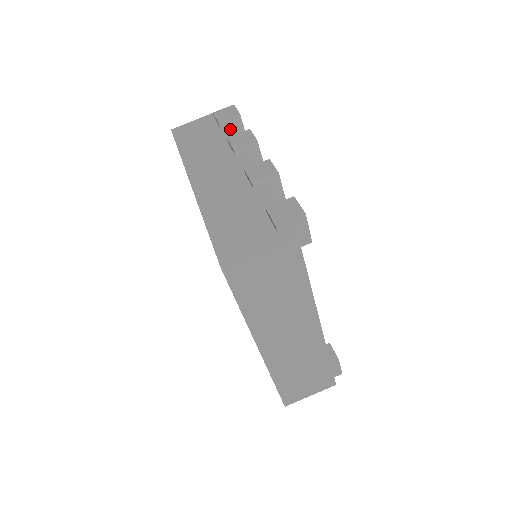
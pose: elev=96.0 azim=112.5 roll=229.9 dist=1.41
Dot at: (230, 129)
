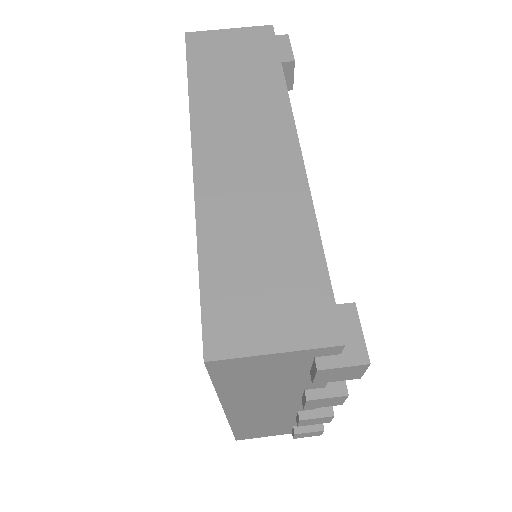
Dot at: occluded
